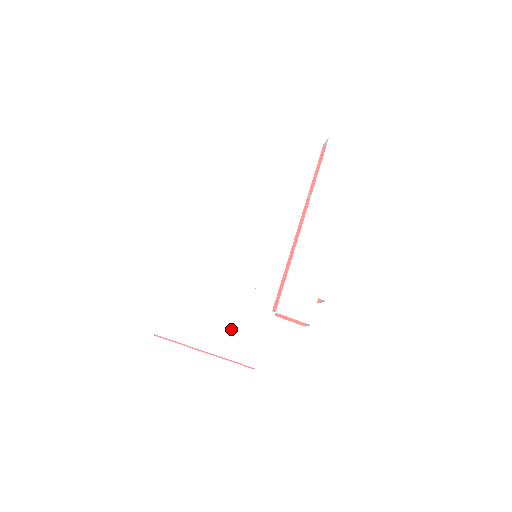
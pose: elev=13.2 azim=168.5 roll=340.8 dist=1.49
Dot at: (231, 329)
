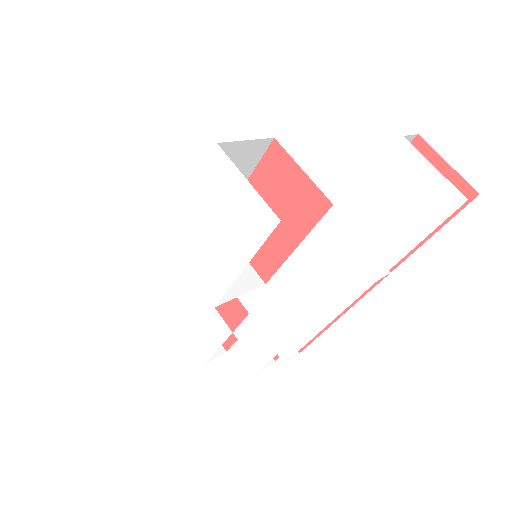
Dot at: (195, 316)
